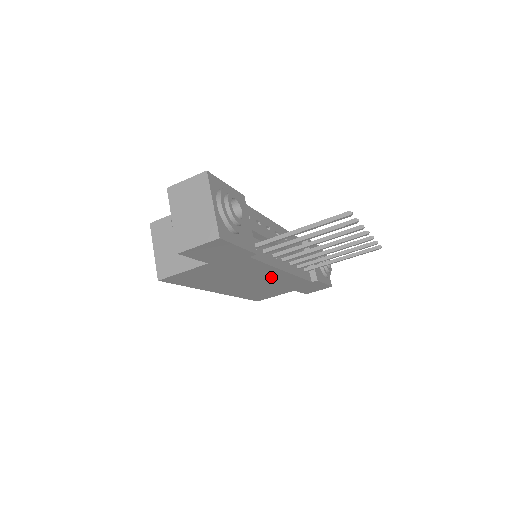
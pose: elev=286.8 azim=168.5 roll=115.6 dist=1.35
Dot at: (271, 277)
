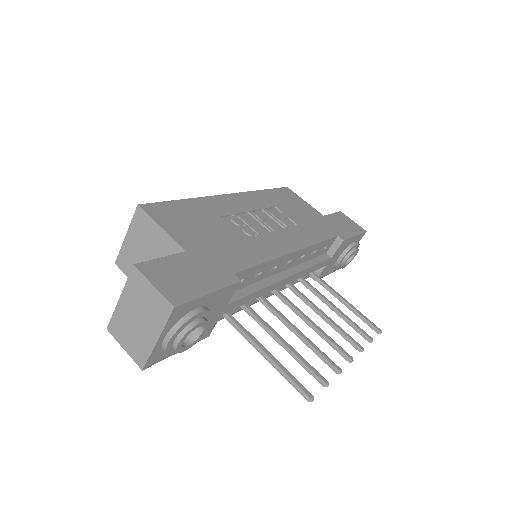
Dot at: occluded
